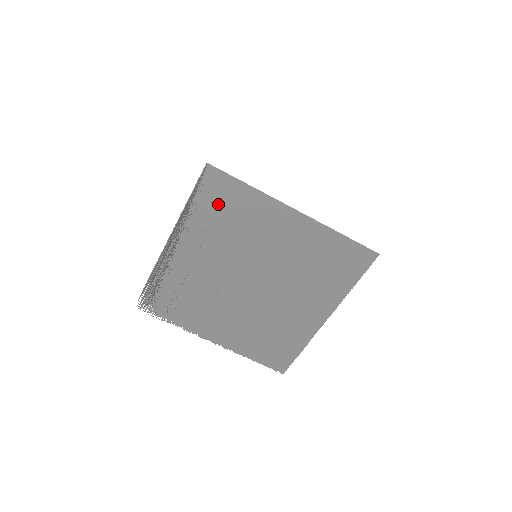
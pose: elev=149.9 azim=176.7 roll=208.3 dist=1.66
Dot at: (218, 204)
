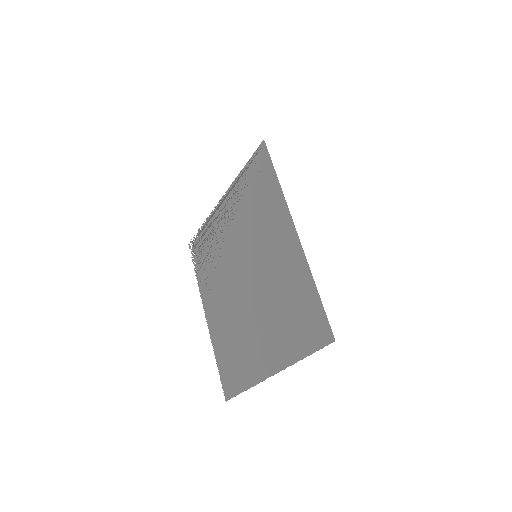
Dot at: (256, 184)
